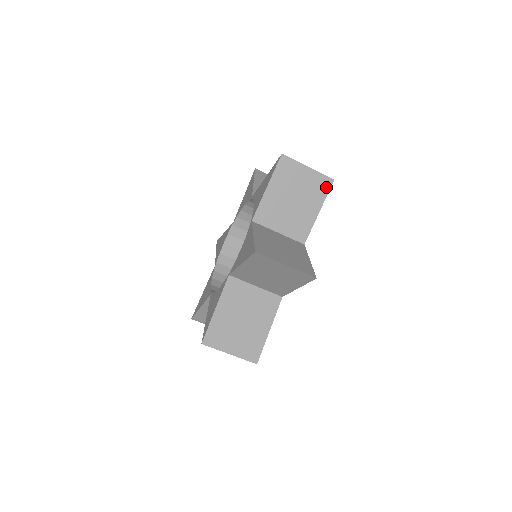
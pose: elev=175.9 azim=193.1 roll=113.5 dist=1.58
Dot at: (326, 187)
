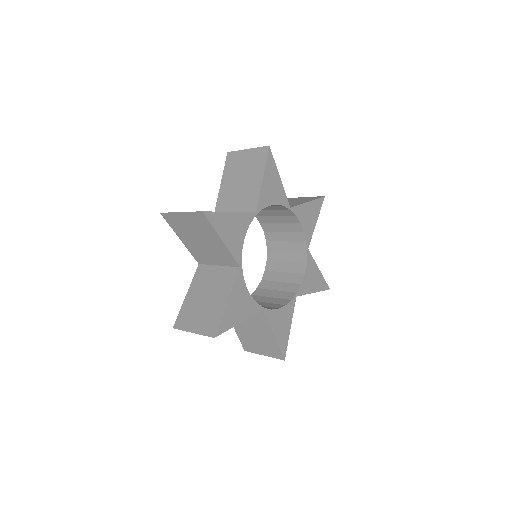
Dot at: (264, 155)
